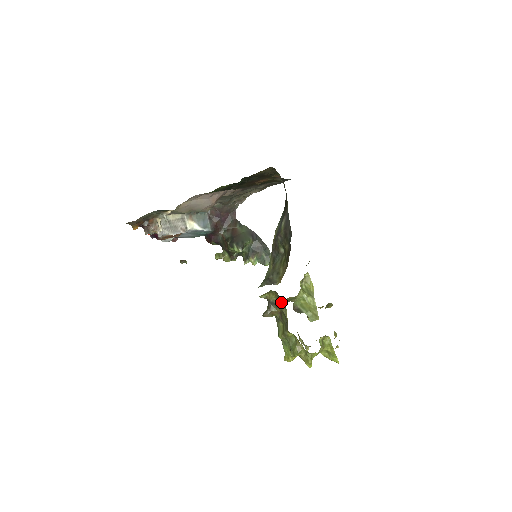
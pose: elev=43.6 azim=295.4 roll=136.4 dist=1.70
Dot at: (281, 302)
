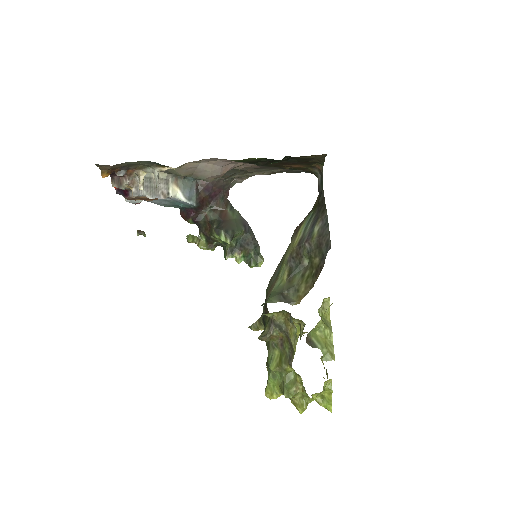
Dot at: (291, 327)
